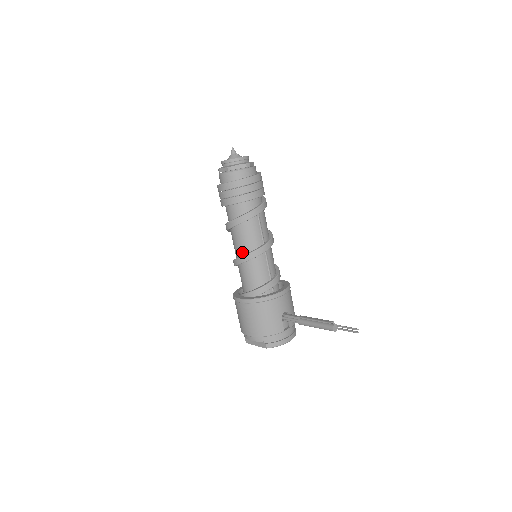
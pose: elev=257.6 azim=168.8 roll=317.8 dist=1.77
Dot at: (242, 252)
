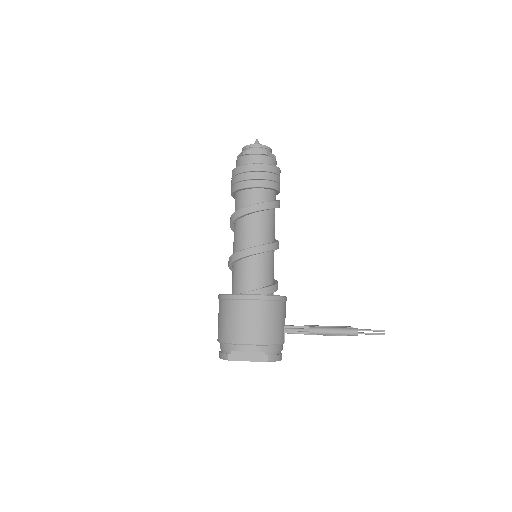
Dot at: (257, 242)
